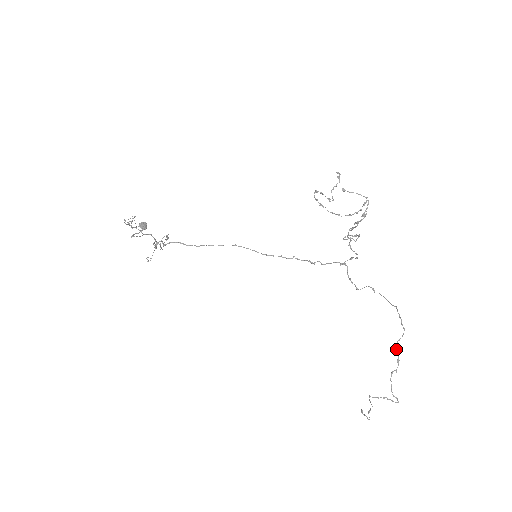
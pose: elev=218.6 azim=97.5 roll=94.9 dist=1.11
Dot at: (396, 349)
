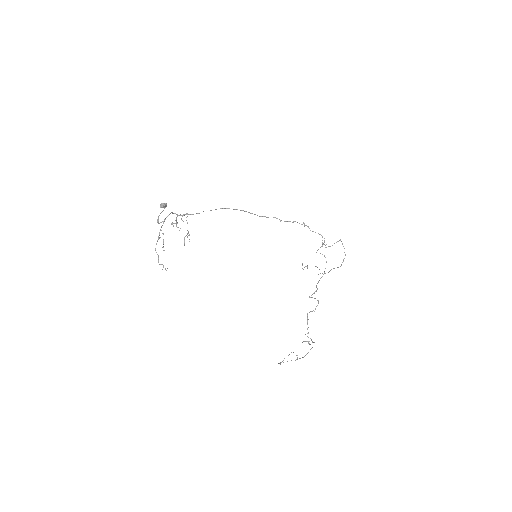
Dot at: occluded
